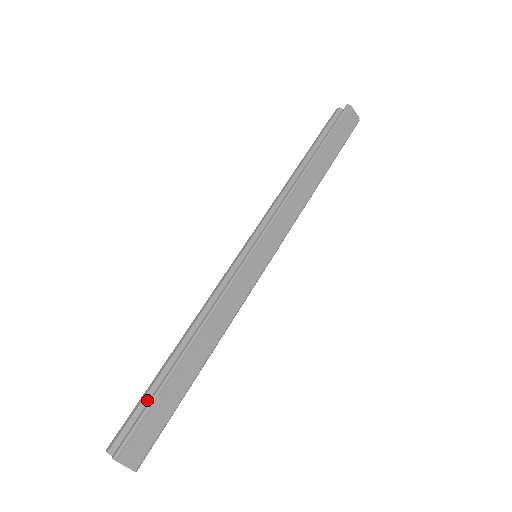
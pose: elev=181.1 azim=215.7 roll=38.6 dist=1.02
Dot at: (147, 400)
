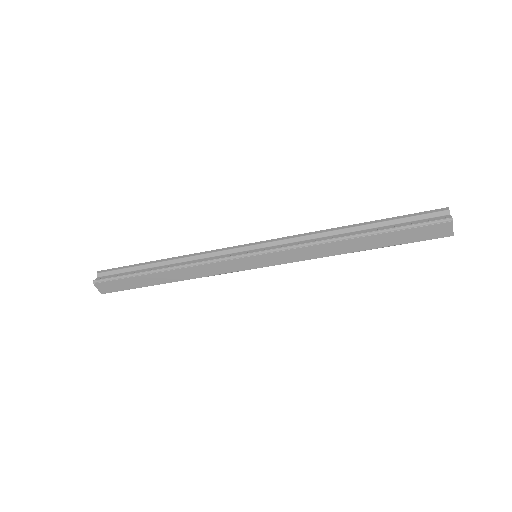
Dot at: (130, 270)
